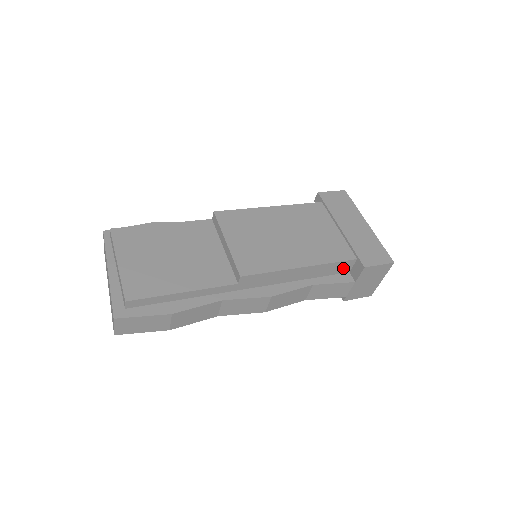
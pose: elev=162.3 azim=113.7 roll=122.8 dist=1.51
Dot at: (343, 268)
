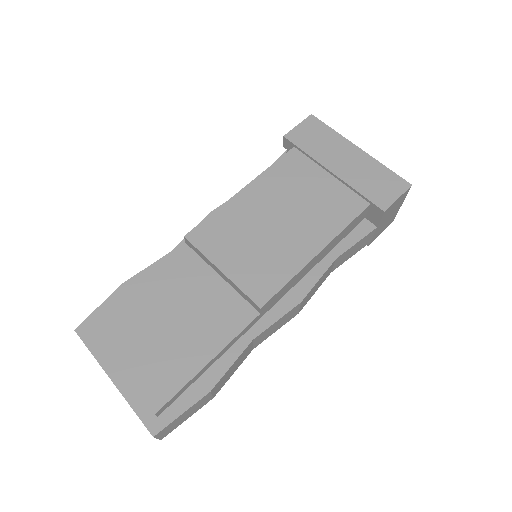
Dot at: (358, 220)
